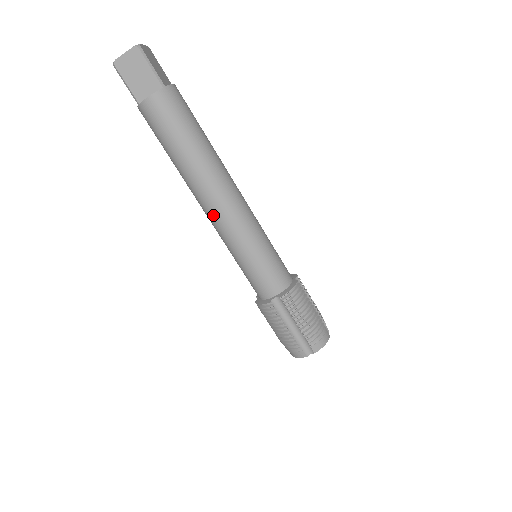
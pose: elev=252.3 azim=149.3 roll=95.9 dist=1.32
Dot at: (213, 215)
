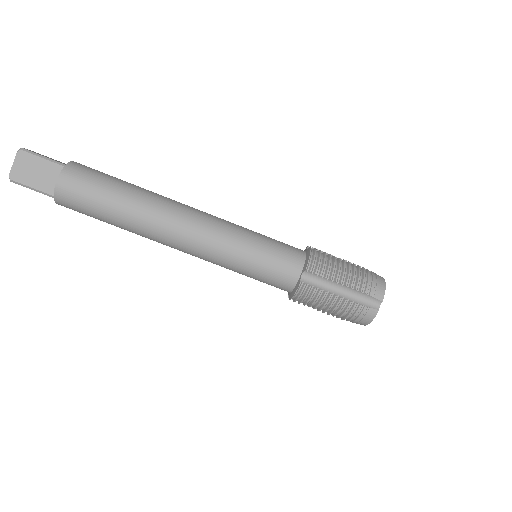
Dot at: (187, 243)
